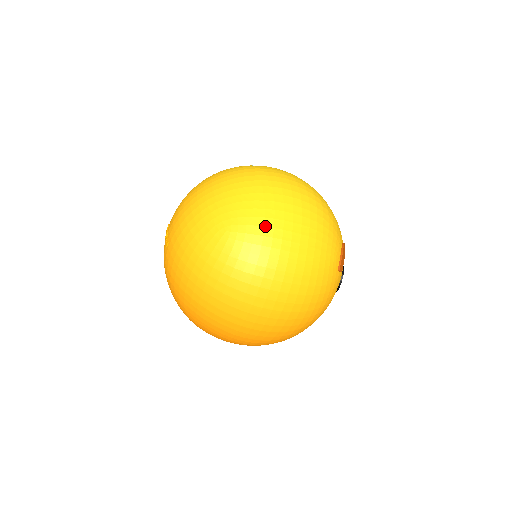
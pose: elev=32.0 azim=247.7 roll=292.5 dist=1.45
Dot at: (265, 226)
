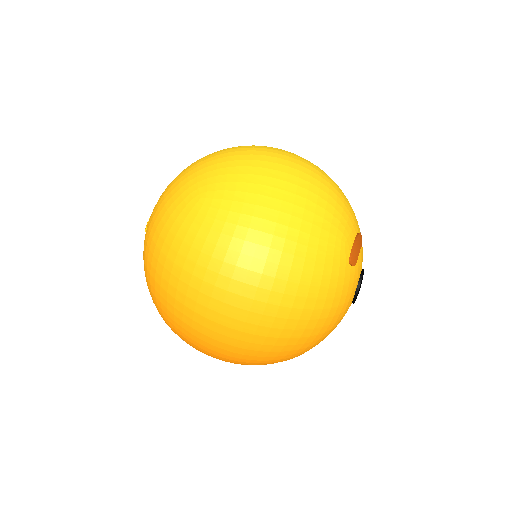
Dot at: (247, 192)
